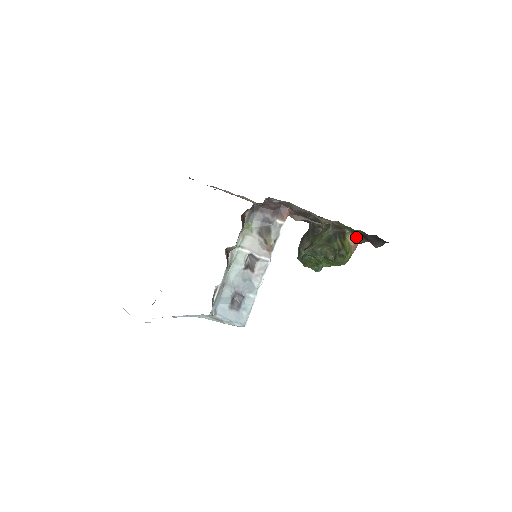
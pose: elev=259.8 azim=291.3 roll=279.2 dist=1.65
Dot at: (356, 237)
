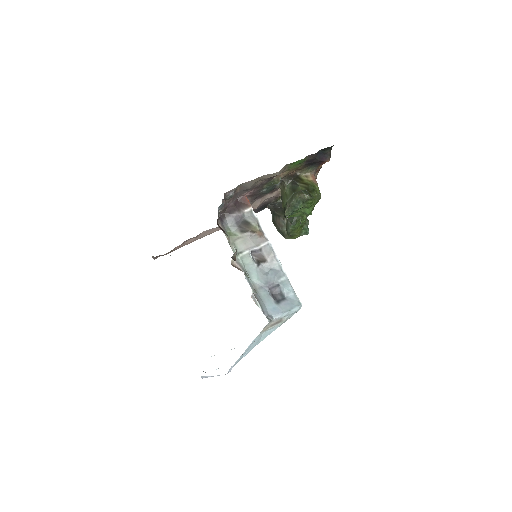
Dot at: (308, 172)
